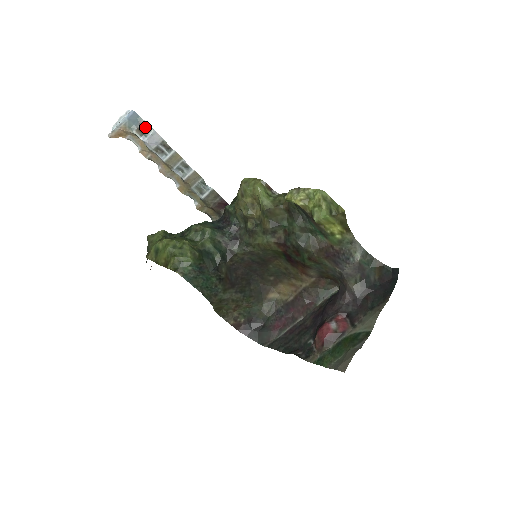
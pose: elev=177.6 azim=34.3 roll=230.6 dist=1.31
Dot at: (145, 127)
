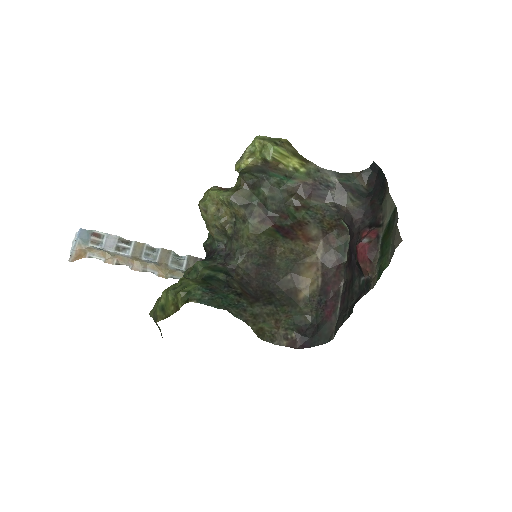
Dot at: (97, 235)
